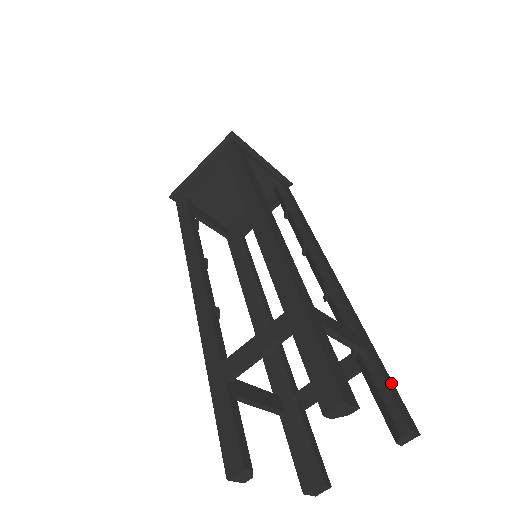
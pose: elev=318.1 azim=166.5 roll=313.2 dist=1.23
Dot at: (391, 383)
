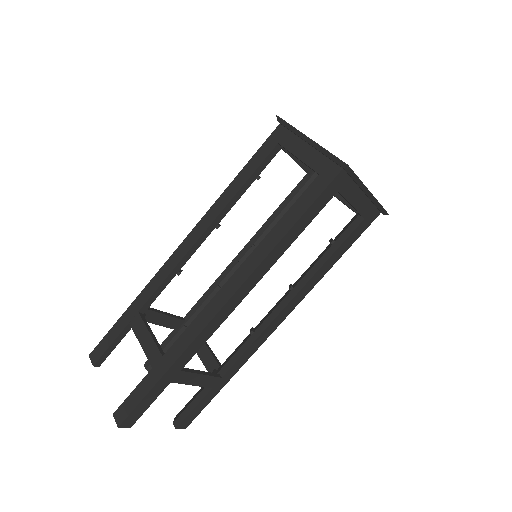
Dot at: (205, 404)
